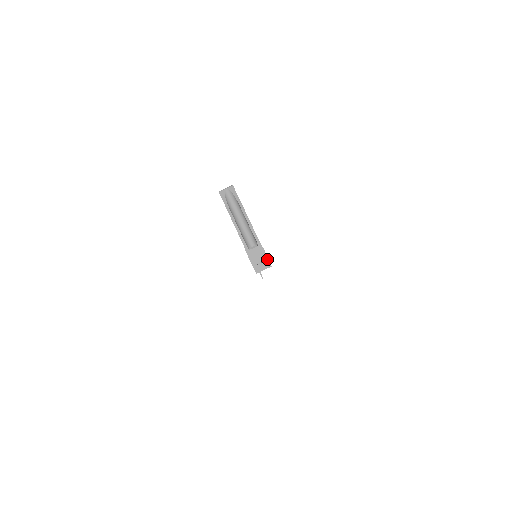
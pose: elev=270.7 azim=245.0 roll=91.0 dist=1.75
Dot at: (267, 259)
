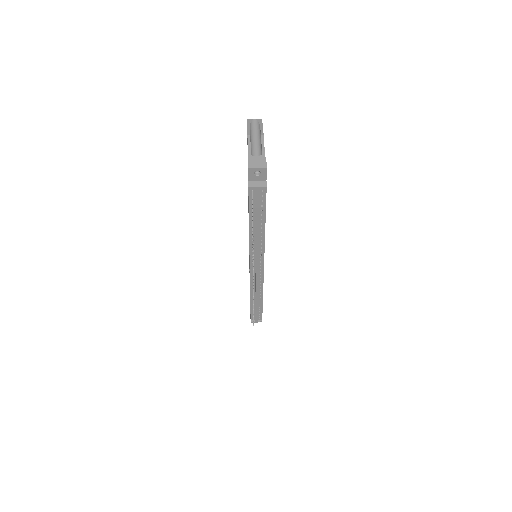
Dot at: (265, 167)
